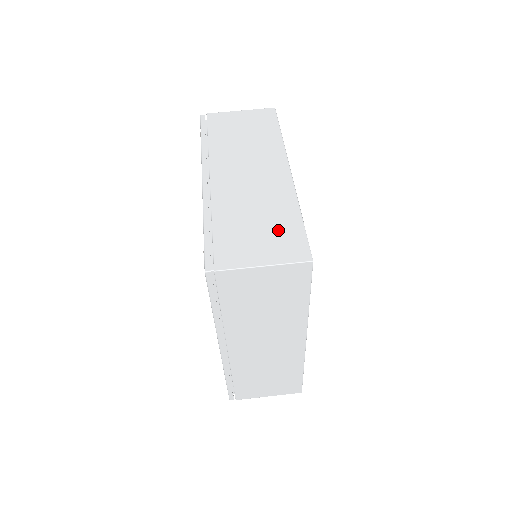
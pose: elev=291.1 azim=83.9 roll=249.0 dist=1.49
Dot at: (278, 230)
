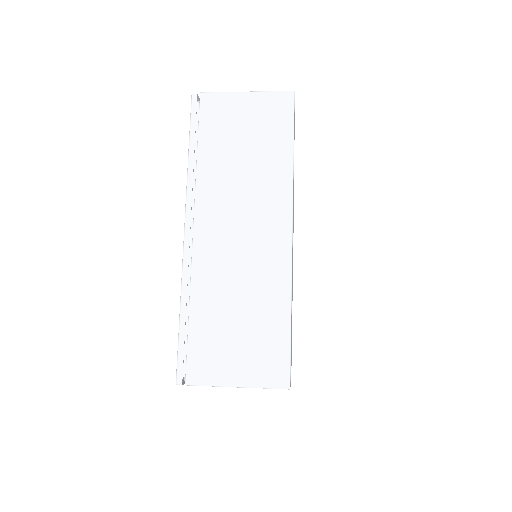
Dot at: occluded
